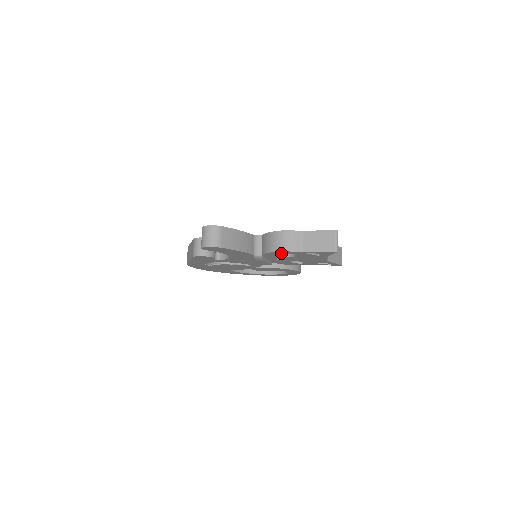
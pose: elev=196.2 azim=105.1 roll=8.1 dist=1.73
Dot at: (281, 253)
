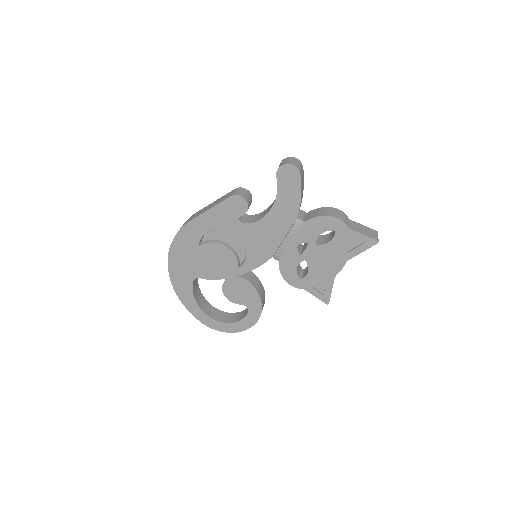
Dot at: (327, 224)
